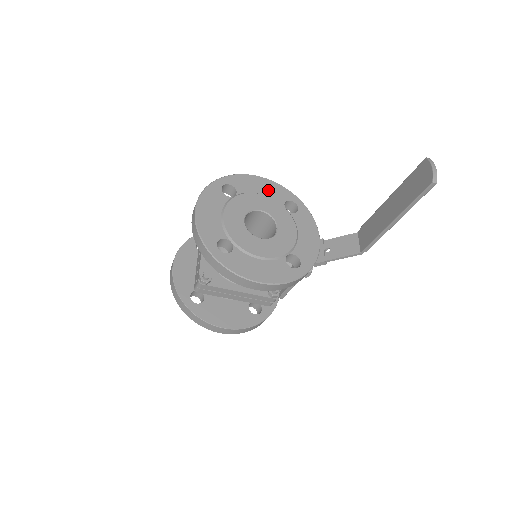
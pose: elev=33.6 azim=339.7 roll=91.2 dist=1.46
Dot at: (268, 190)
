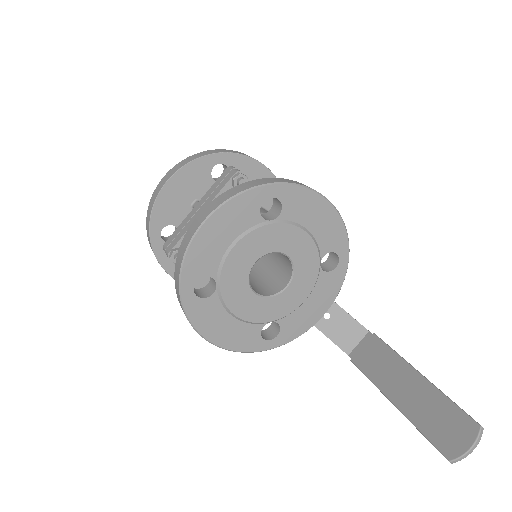
Dot at: (322, 227)
